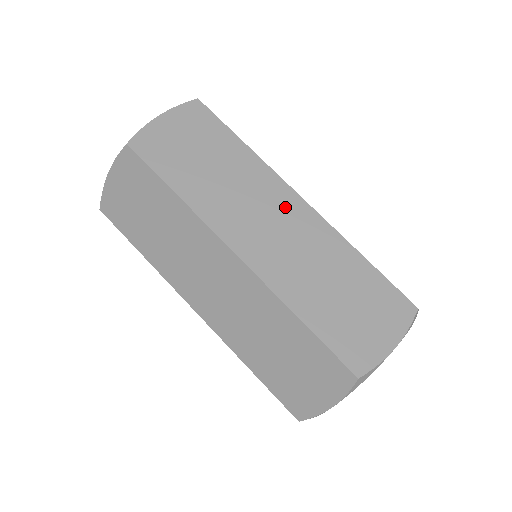
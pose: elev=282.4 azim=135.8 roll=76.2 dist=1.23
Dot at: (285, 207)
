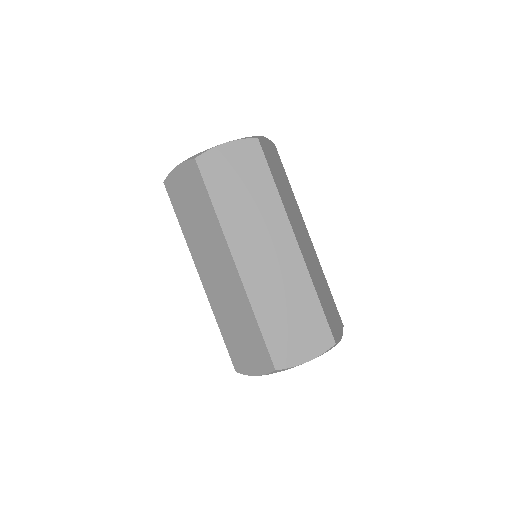
Dot at: (306, 234)
